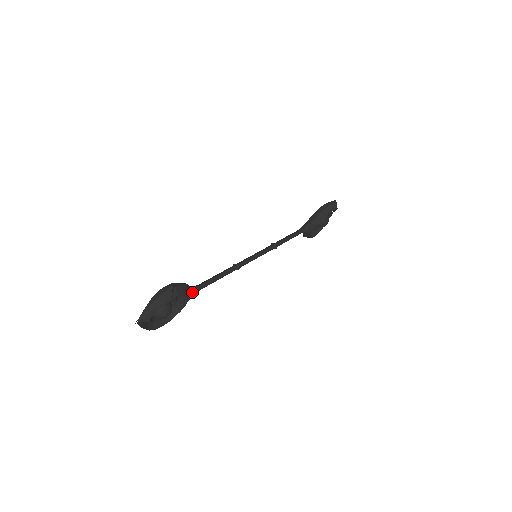
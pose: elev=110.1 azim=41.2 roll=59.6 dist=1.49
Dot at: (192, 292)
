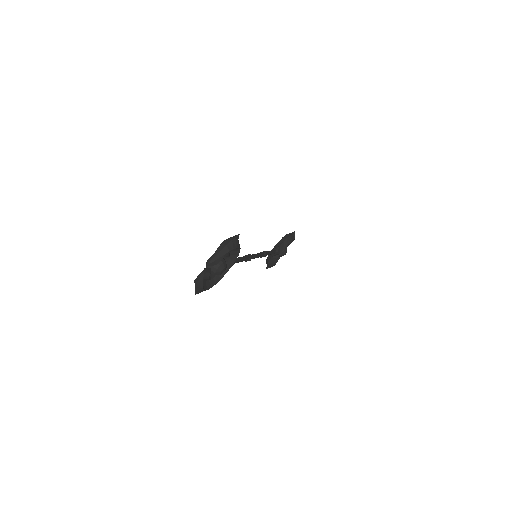
Dot at: occluded
